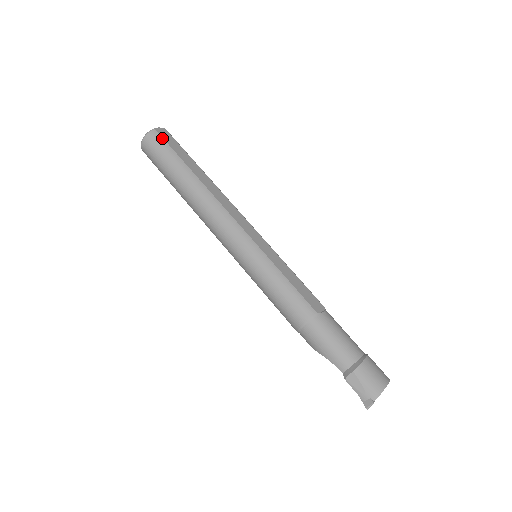
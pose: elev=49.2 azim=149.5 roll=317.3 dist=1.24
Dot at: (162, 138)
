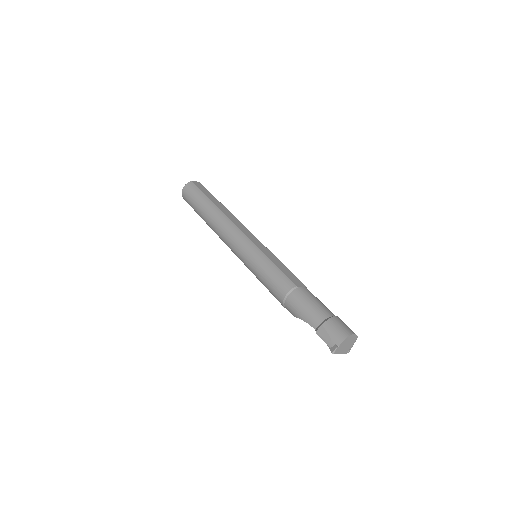
Dot at: (195, 186)
